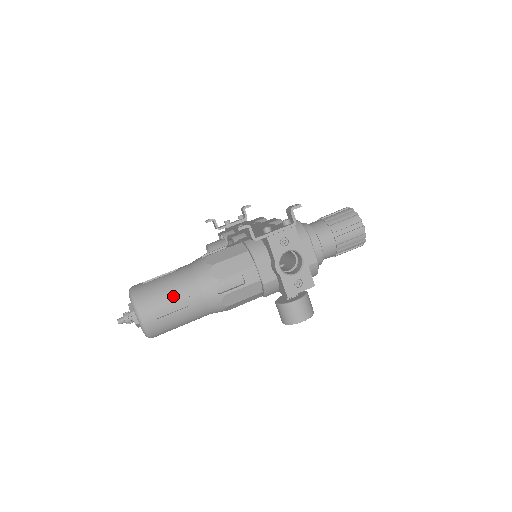
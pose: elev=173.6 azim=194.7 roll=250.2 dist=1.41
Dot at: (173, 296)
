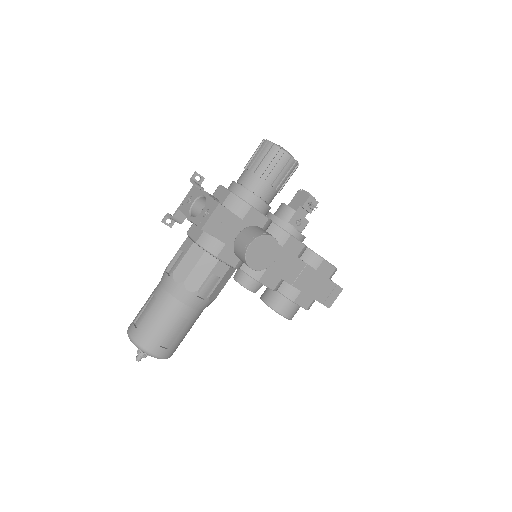
Dot at: (146, 303)
